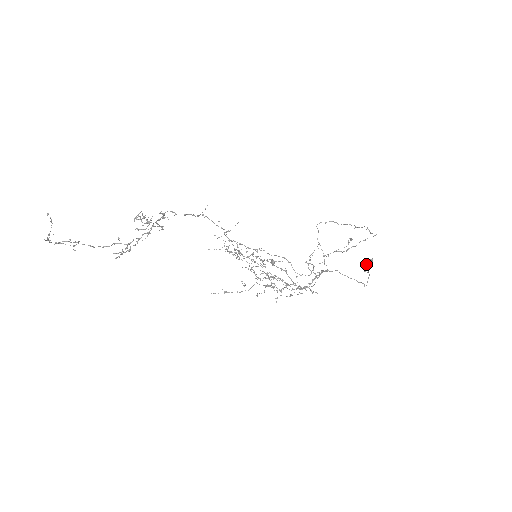
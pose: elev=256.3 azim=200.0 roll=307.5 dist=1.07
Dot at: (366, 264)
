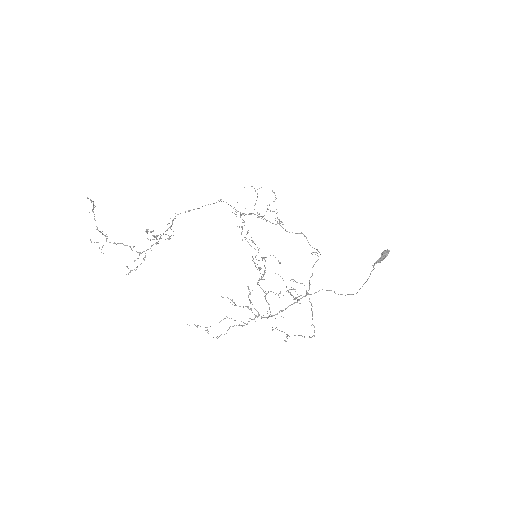
Dot at: (381, 254)
